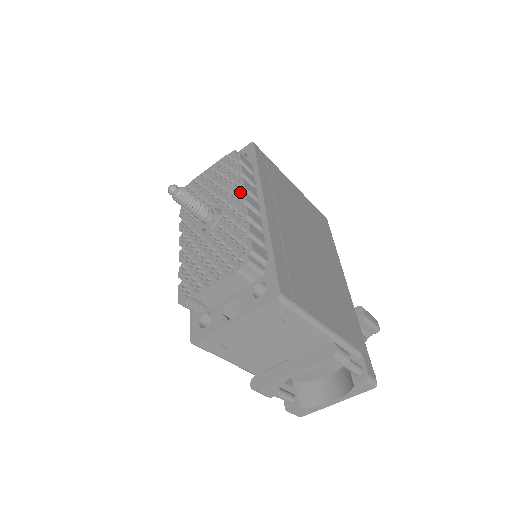
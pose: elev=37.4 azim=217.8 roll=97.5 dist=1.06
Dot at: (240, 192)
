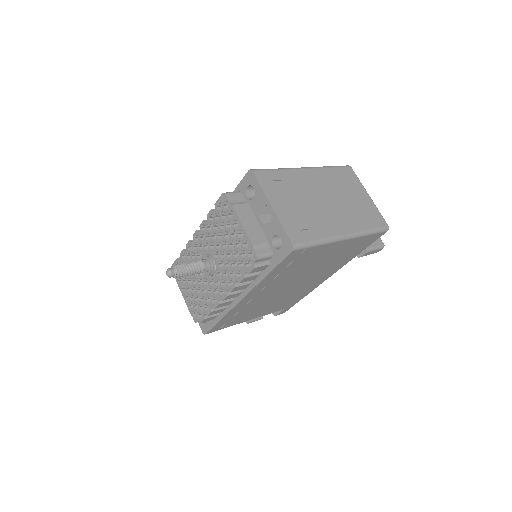
Dot at: (226, 290)
